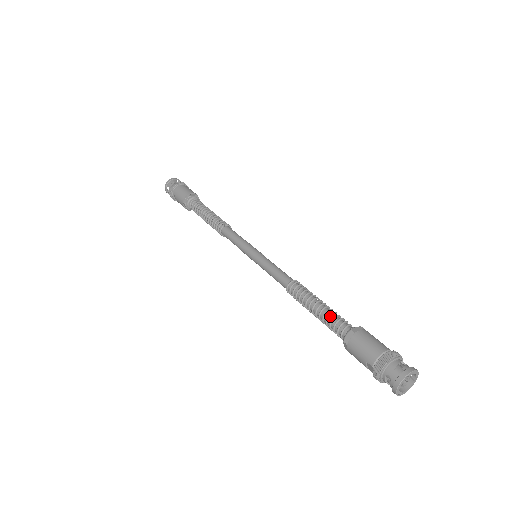
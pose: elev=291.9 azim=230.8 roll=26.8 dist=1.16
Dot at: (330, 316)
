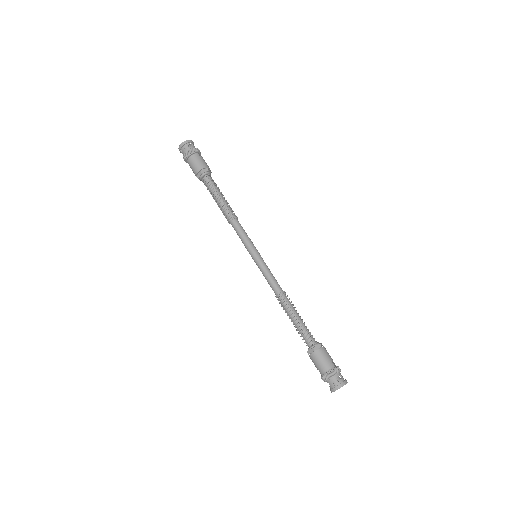
Dot at: (302, 330)
